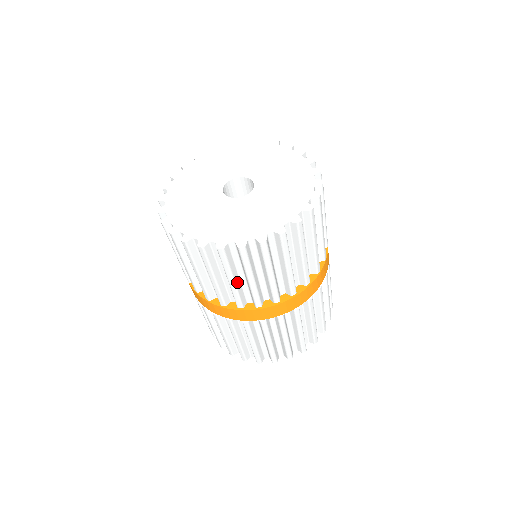
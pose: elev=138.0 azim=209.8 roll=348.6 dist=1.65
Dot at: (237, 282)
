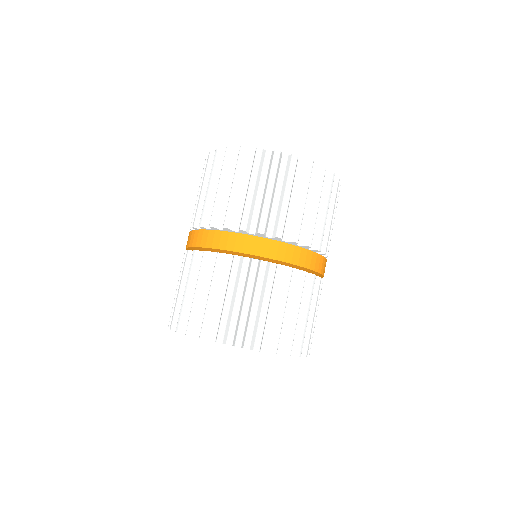
Dot at: (272, 199)
